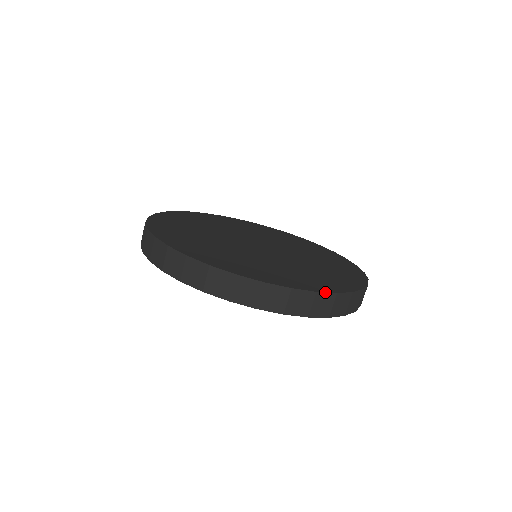
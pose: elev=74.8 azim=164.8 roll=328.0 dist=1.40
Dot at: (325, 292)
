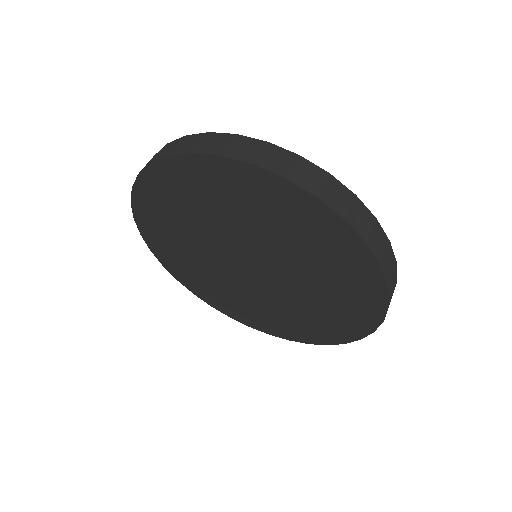
Dot at: occluded
